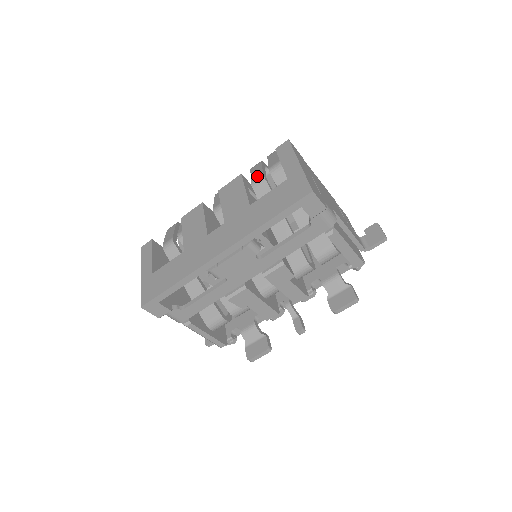
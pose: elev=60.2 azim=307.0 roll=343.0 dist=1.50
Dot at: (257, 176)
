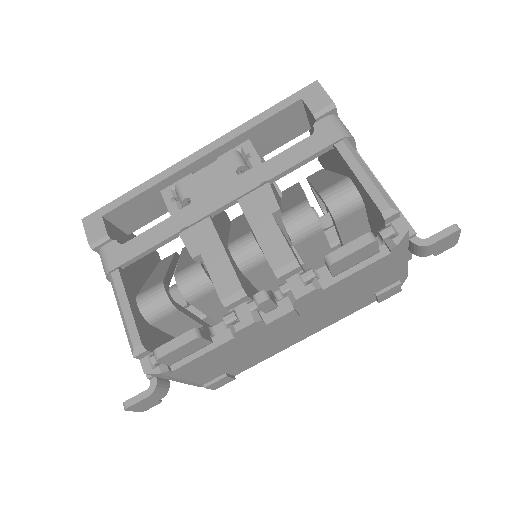
Dot at: occluded
